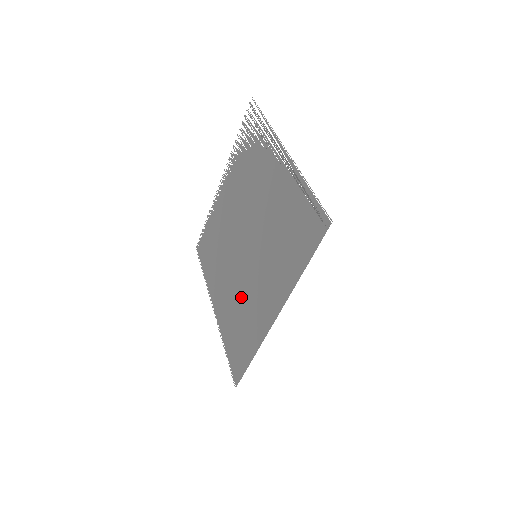
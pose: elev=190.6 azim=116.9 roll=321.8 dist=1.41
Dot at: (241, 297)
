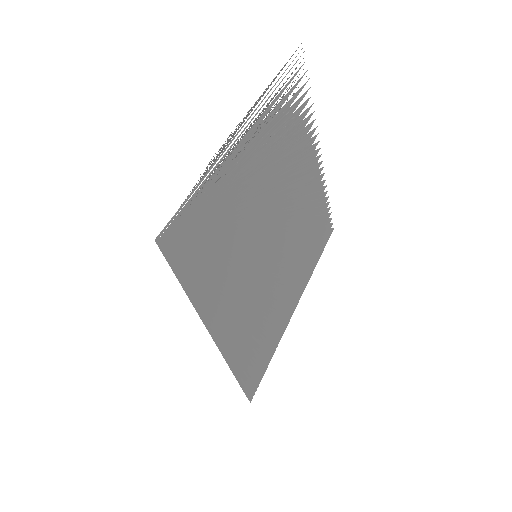
Dot at: (264, 302)
